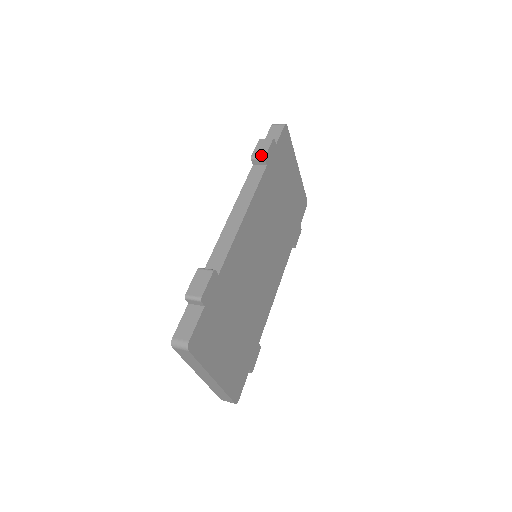
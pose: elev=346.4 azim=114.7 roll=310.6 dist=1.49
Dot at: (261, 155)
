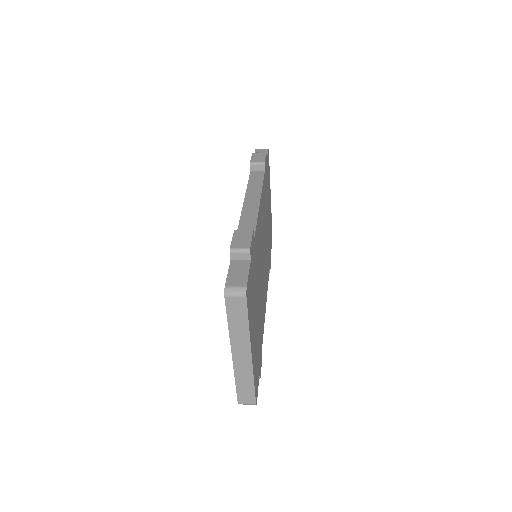
Dot at: (260, 161)
